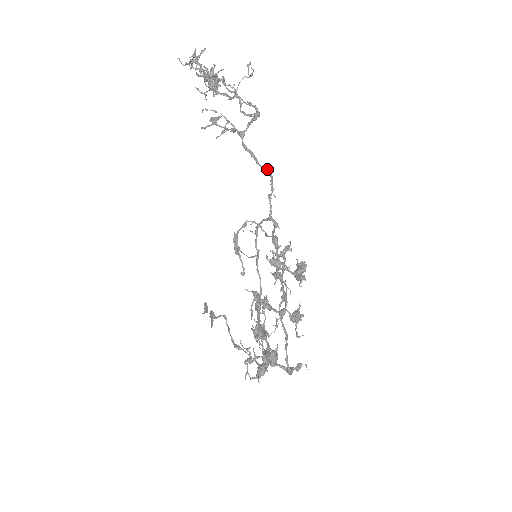
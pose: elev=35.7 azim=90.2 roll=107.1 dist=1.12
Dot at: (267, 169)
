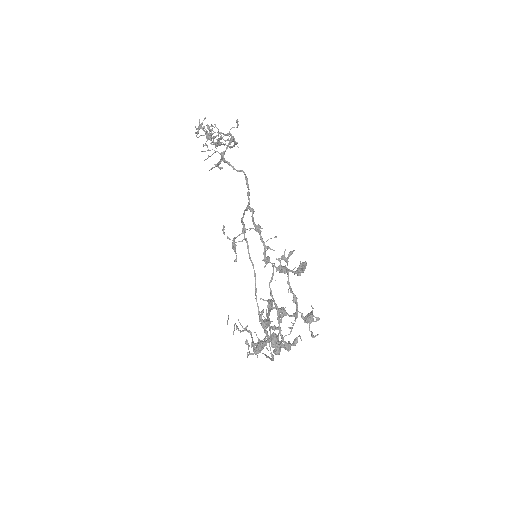
Dot at: (241, 171)
